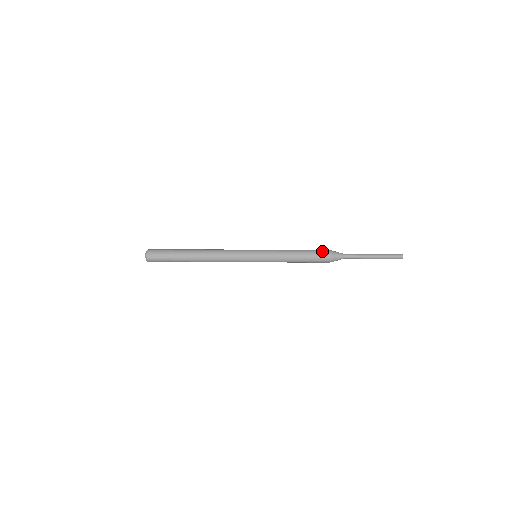
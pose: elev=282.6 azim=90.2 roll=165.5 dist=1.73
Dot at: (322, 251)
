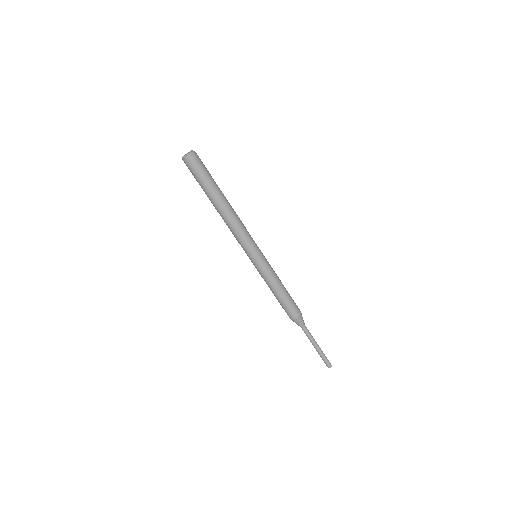
Dot at: (296, 309)
